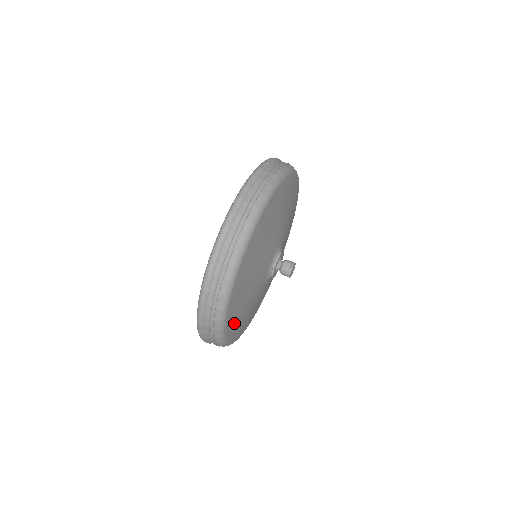
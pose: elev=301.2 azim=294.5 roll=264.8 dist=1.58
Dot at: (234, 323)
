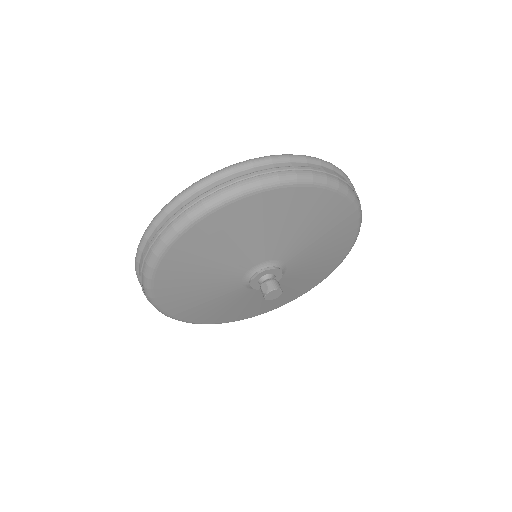
Dot at: (203, 316)
